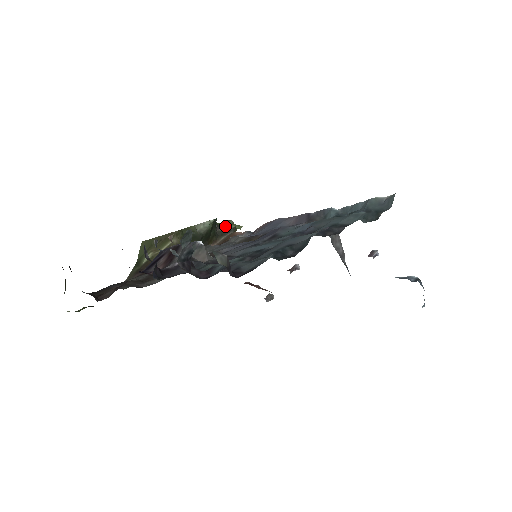
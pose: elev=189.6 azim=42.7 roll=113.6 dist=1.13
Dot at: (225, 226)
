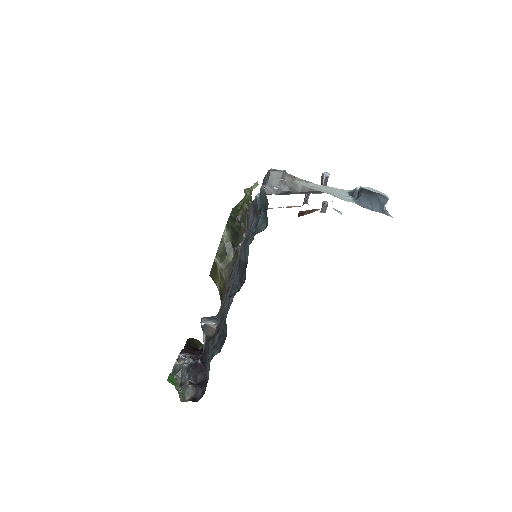
Dot at: (241, 210)
